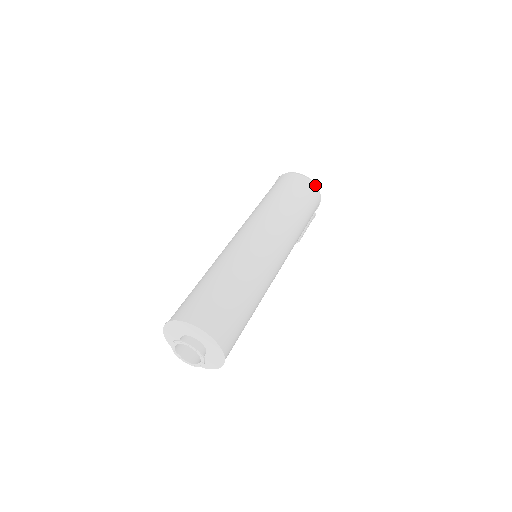
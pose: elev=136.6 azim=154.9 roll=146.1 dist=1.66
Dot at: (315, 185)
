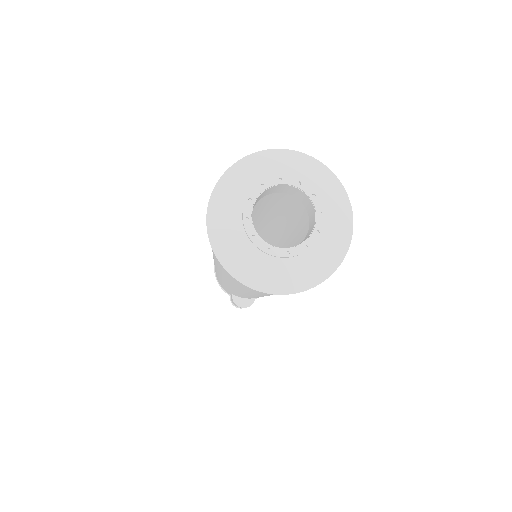
Dot at: occluded
